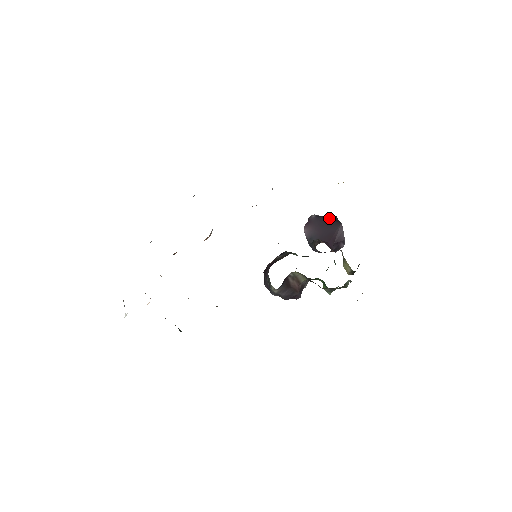
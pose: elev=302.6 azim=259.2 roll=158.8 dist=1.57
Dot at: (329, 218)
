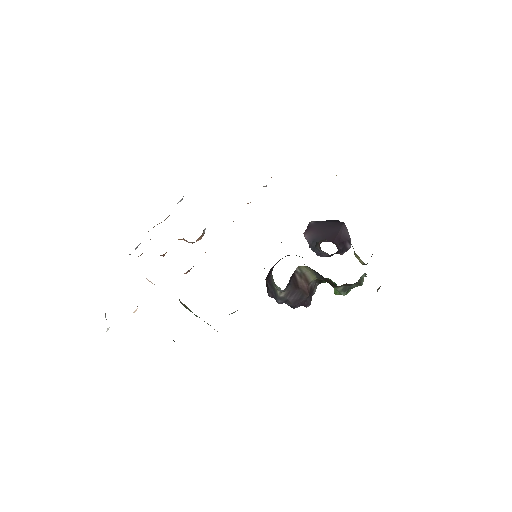
Dot at: (330, 221)
